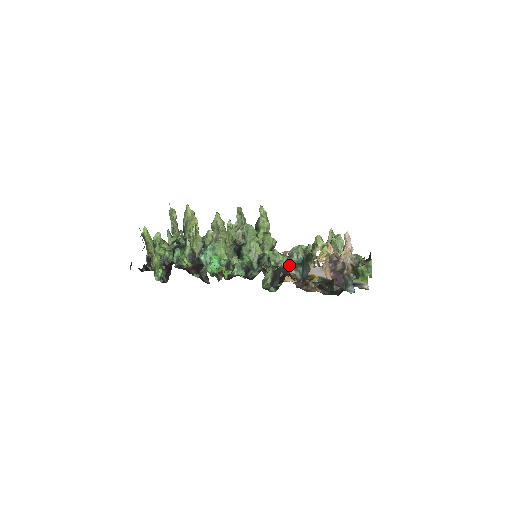
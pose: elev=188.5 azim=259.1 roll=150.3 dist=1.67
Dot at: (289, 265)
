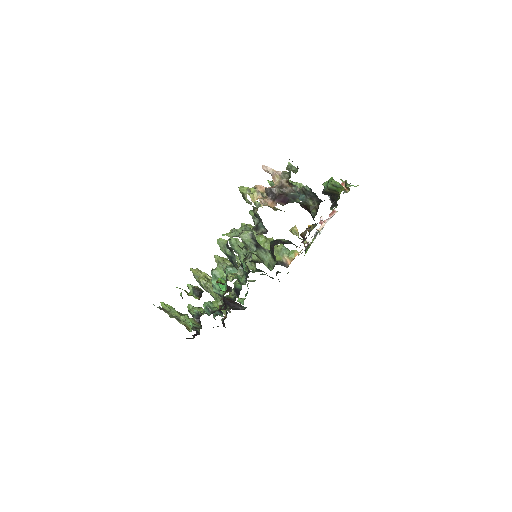
Dot at: (254, 231)
